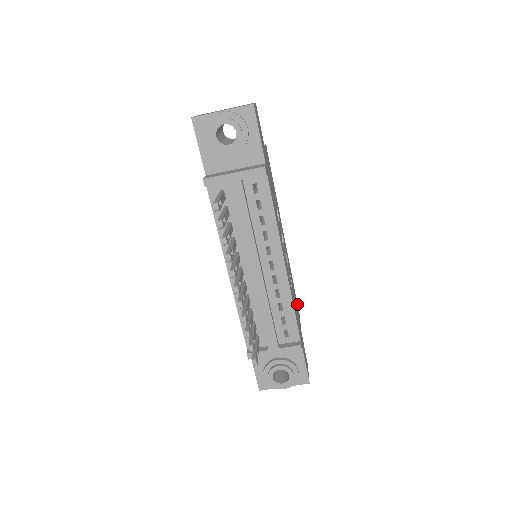
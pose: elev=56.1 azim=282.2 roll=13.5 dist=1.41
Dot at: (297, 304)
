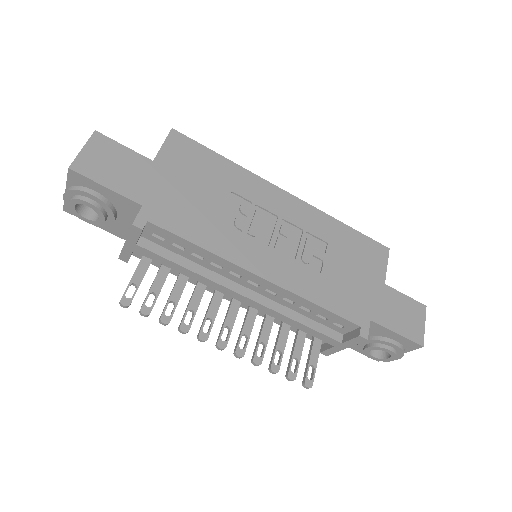
Dot at: (372, 243)
